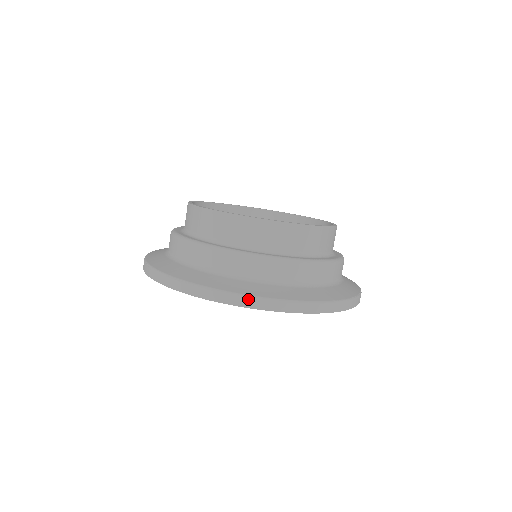
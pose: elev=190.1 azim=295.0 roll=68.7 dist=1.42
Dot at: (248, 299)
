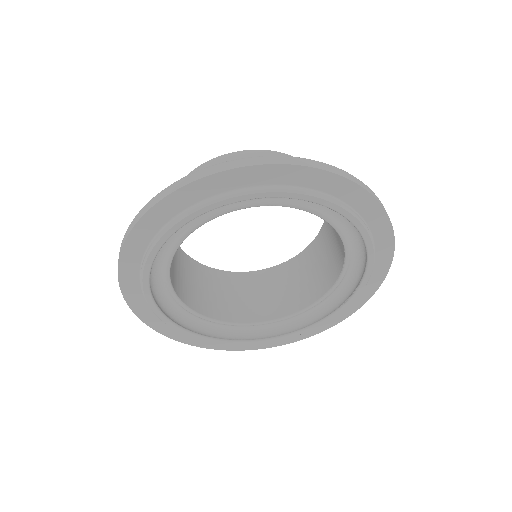
Dot at: (309, 160)
